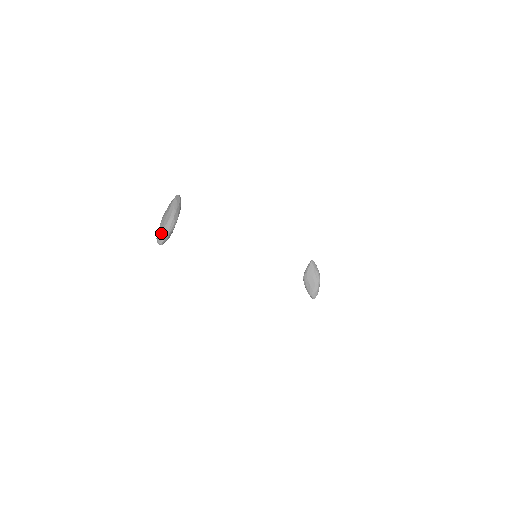
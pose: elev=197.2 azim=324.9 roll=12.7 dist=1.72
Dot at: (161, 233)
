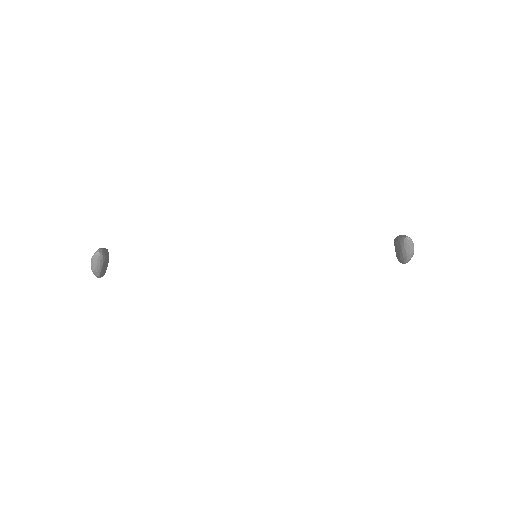
Dot at: occluded
